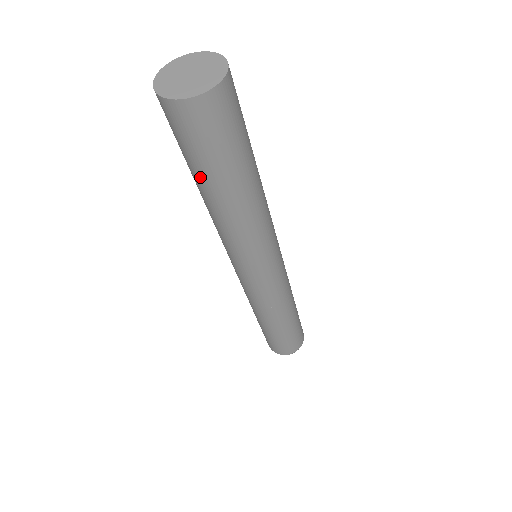
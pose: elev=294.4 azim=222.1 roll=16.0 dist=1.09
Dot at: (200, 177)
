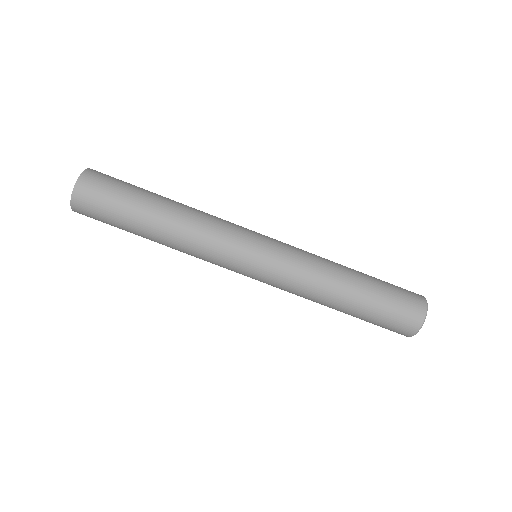
Dot at: (133, 222)
